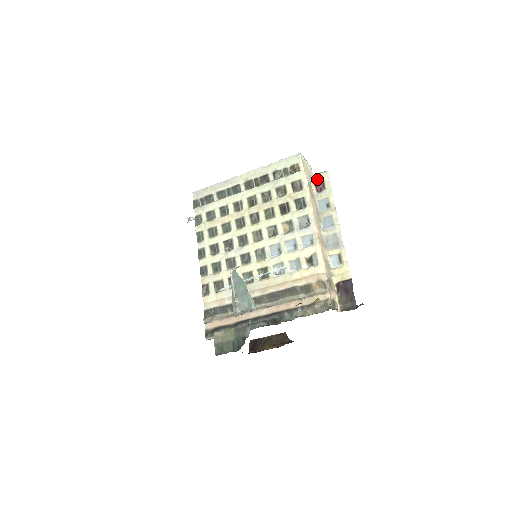
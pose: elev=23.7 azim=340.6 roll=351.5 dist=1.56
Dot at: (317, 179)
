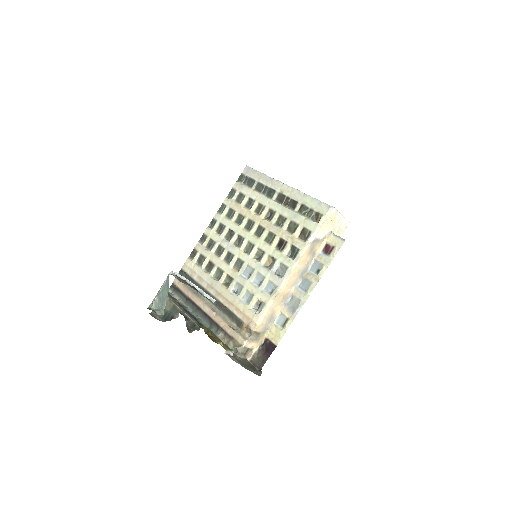
Dot at: (332, 240)
